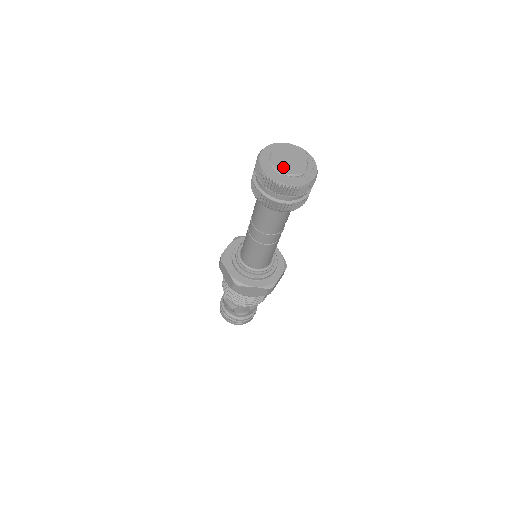
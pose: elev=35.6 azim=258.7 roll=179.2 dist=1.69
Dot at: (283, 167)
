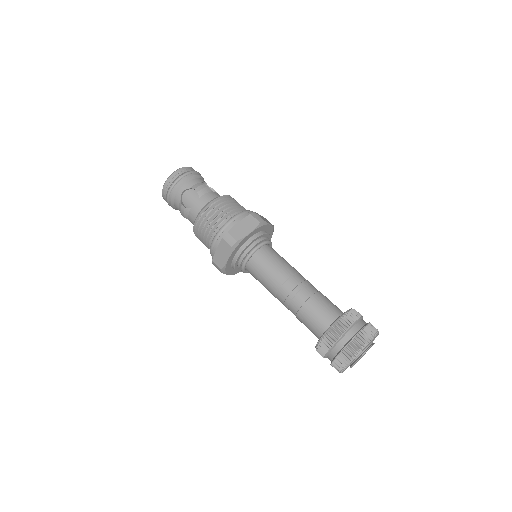
Dot at: occluded
